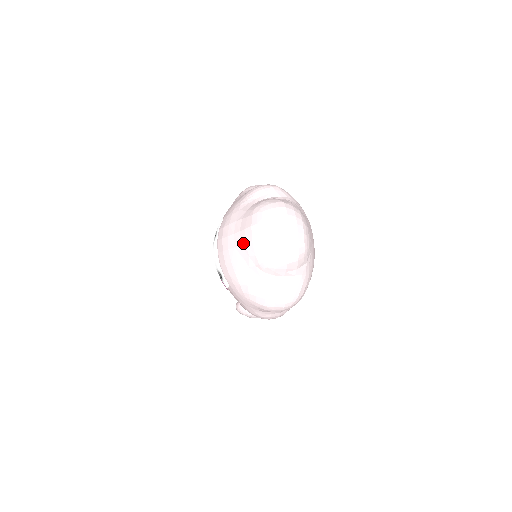
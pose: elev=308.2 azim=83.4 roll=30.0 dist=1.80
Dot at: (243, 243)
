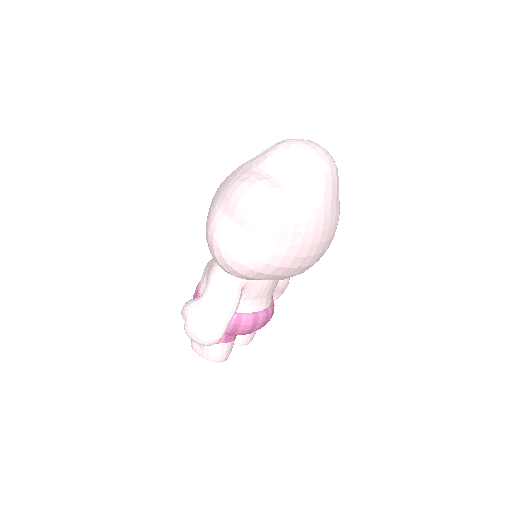
Dot at: occluded
